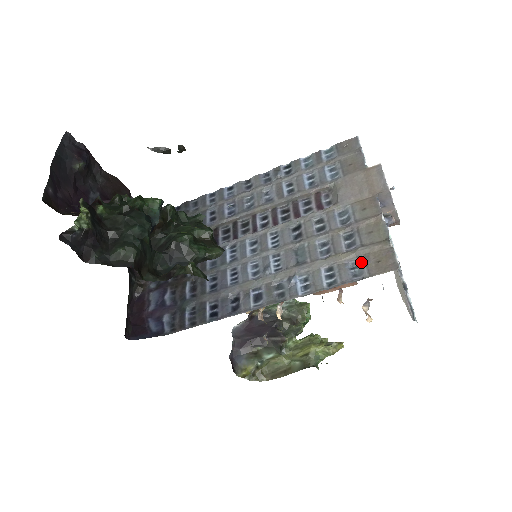
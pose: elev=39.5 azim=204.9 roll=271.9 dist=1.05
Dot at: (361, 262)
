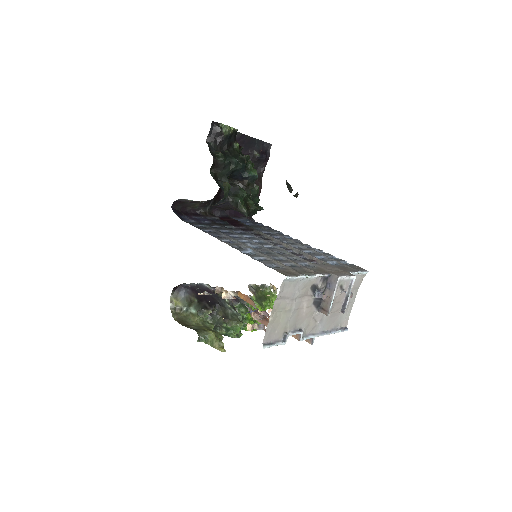
Dot at: (280, 267)
